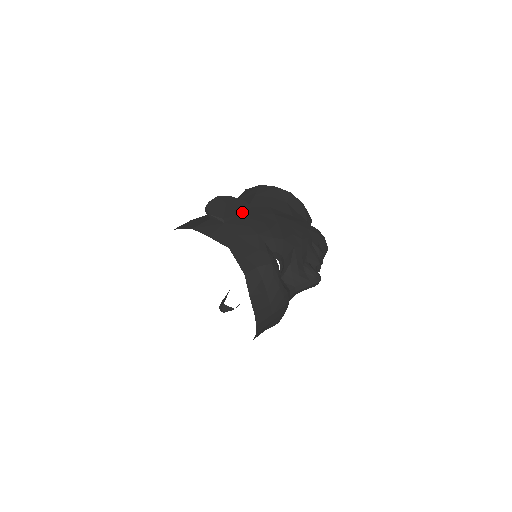
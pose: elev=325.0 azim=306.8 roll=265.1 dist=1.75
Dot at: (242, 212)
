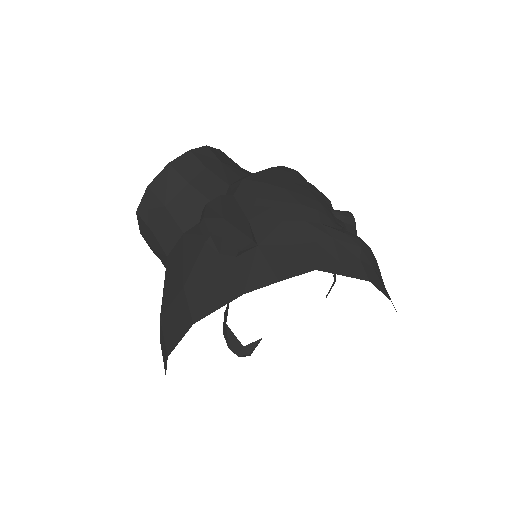
Dot at: (242, 212)
